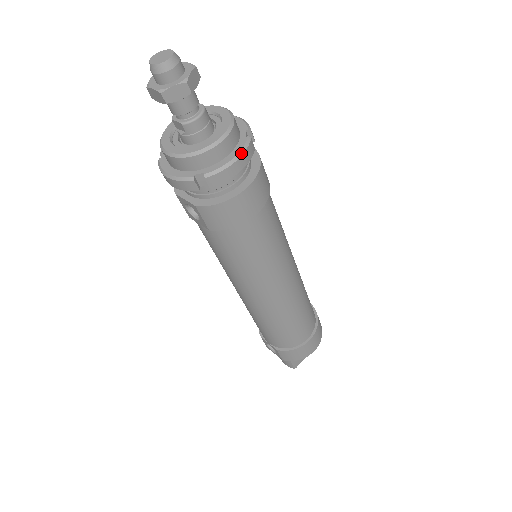
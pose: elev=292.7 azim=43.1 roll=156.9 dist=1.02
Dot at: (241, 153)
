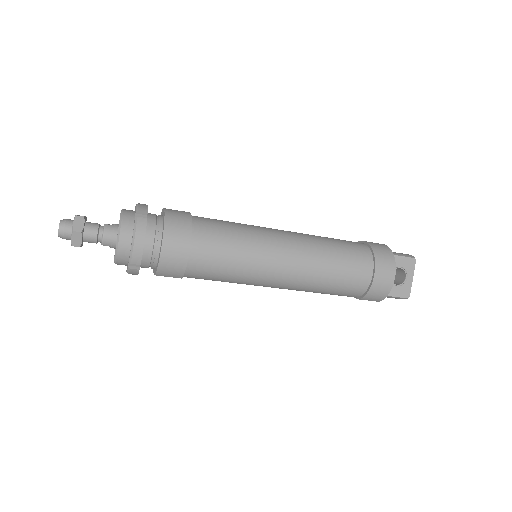
Dot at: (134, 233)
